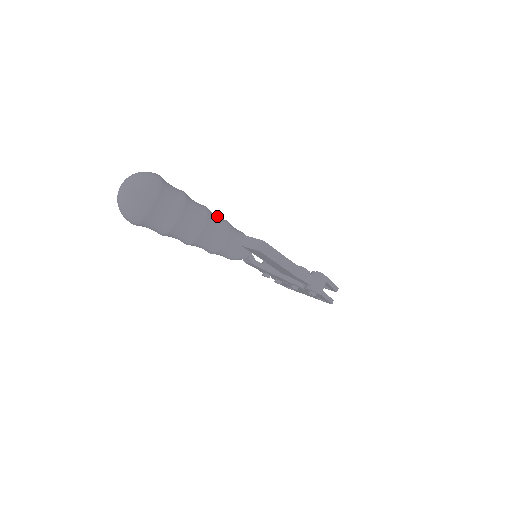
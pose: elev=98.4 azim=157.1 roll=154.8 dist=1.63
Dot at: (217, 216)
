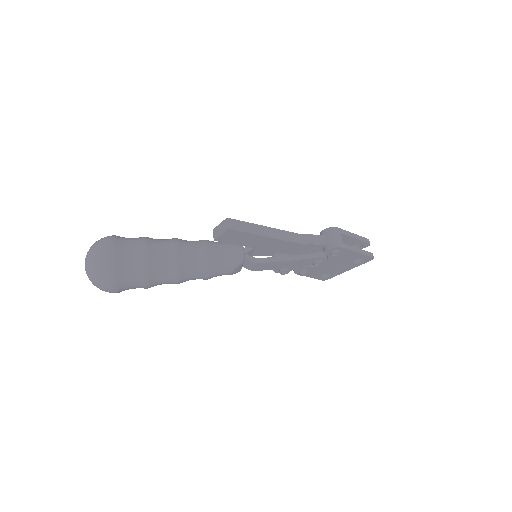
Dot at: occluded
